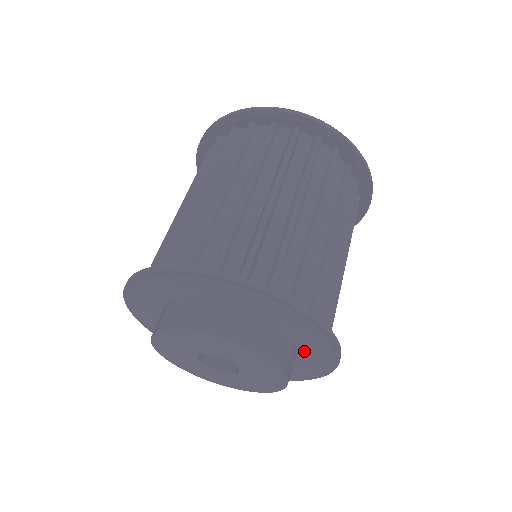
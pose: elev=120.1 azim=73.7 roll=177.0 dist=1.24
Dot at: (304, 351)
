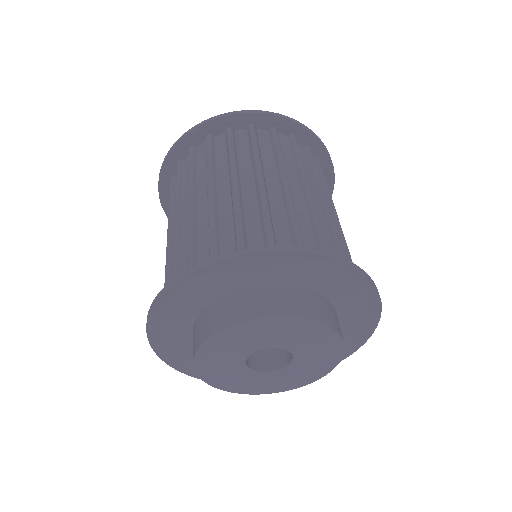
Dot at: (344, 316)
